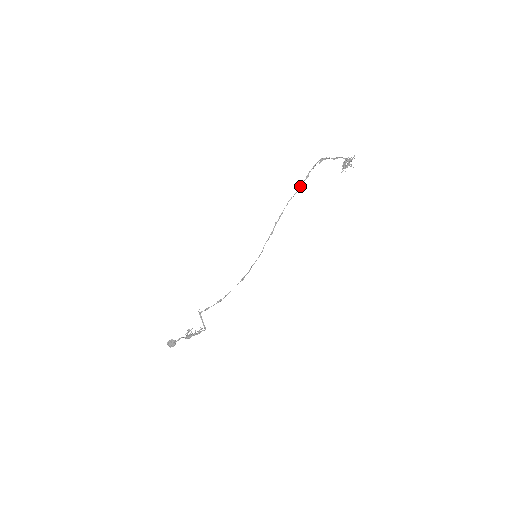
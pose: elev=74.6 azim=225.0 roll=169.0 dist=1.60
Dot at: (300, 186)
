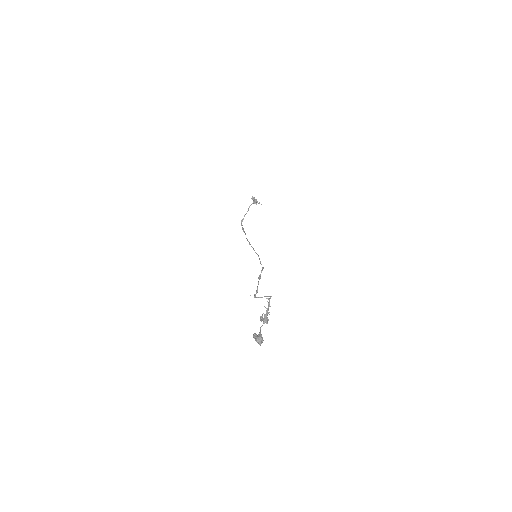
Dot at: (244, 232)
